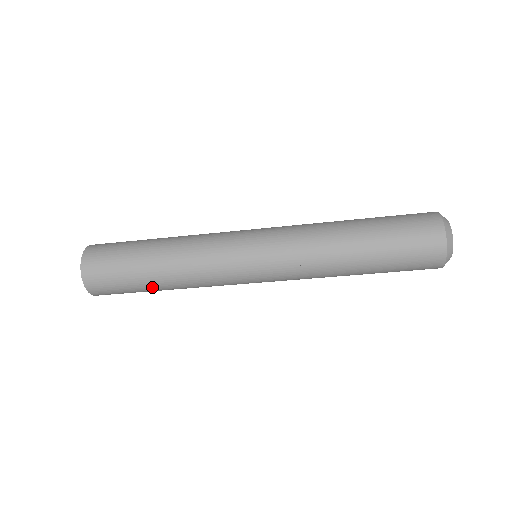
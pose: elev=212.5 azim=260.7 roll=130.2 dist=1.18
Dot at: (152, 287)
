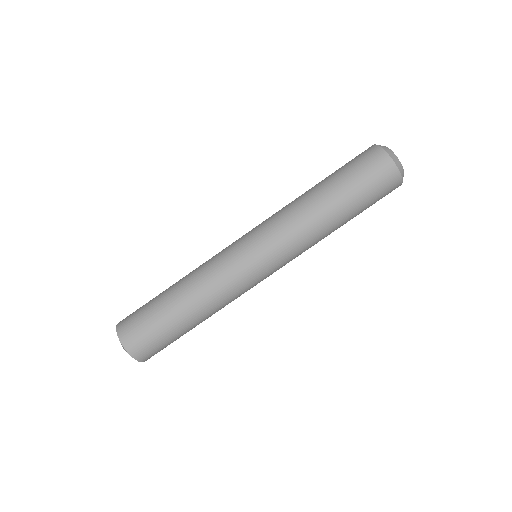
Dot at: (172, 309)
